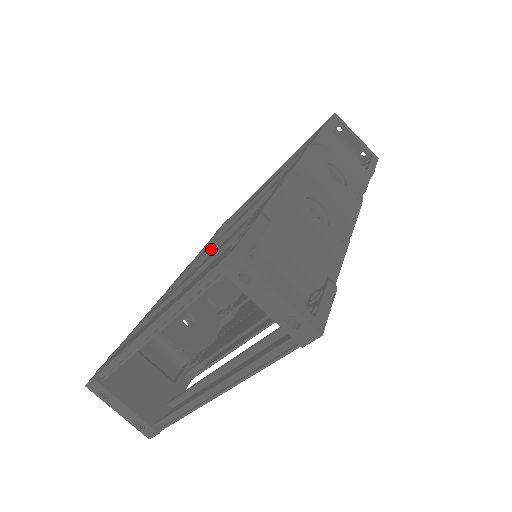
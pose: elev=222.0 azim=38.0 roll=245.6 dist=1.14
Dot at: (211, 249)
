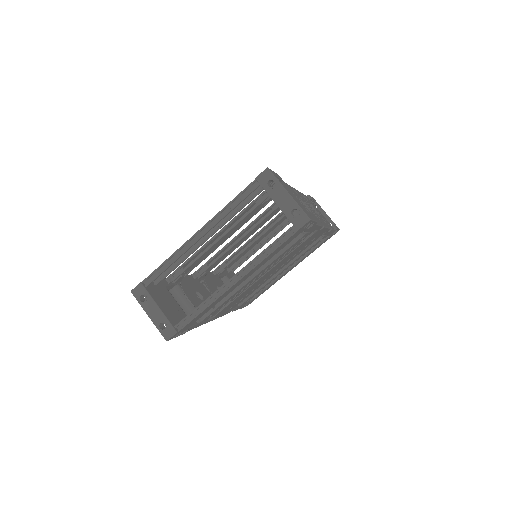
Dot at: (226, 246)
